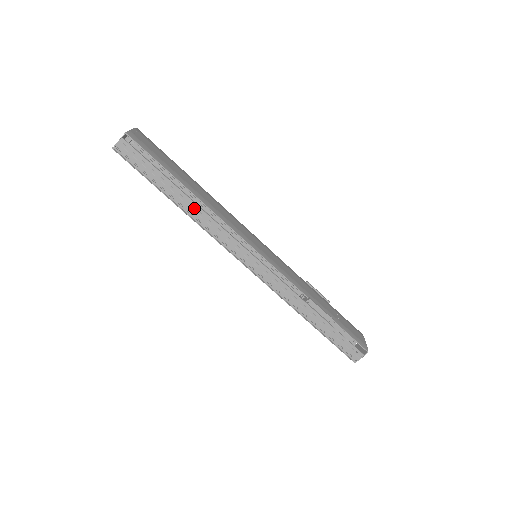
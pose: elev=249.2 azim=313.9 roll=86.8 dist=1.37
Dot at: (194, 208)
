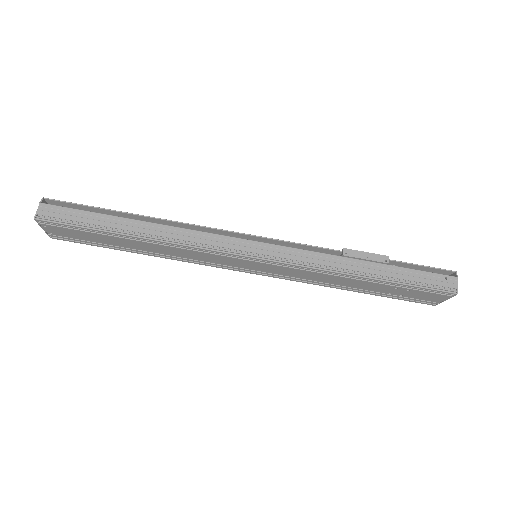
Dot at: (155, 228)
